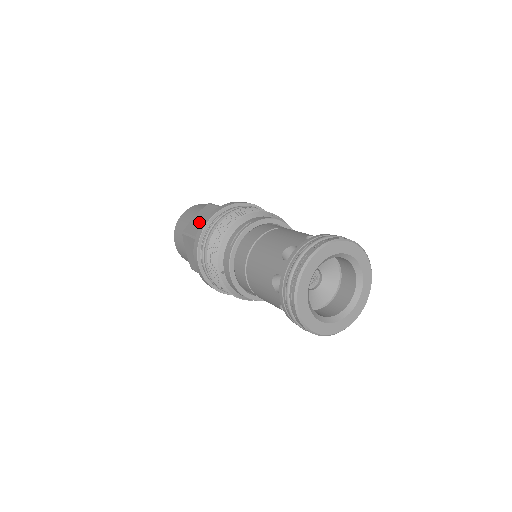
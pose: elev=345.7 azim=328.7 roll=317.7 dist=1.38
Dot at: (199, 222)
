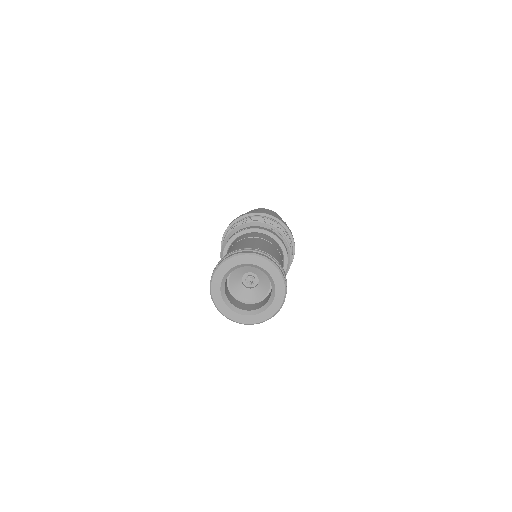
Dot at: occluded
